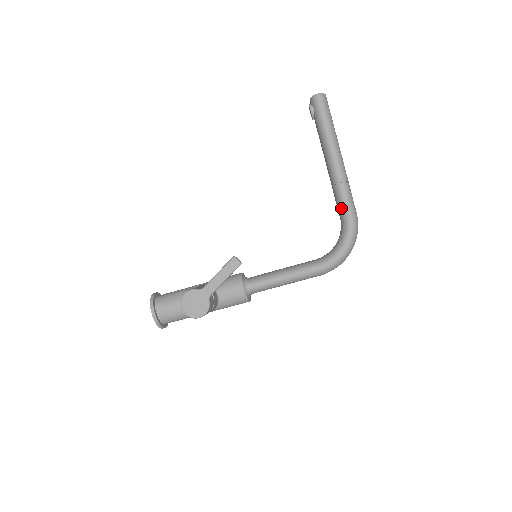
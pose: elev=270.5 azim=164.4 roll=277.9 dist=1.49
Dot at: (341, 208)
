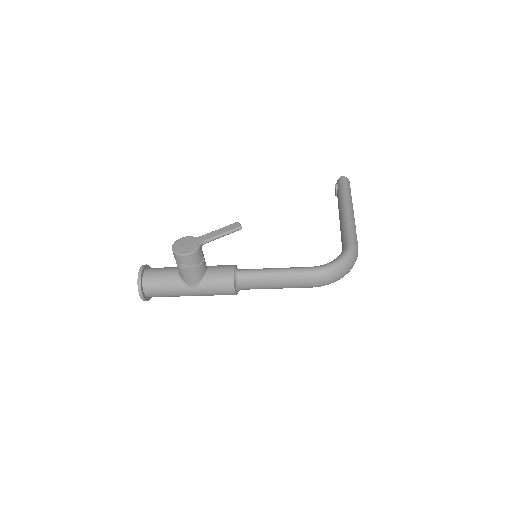
Dot at: (344, 236)
